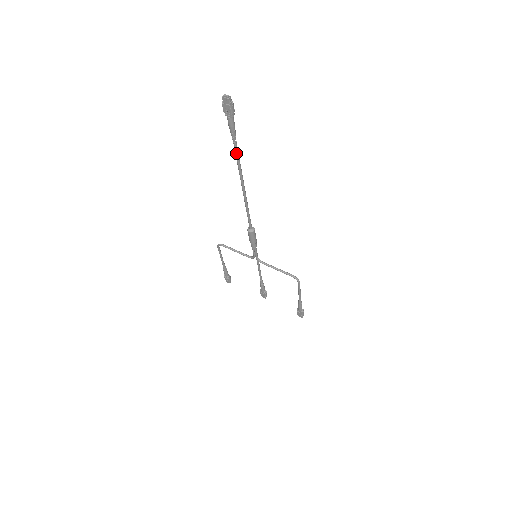
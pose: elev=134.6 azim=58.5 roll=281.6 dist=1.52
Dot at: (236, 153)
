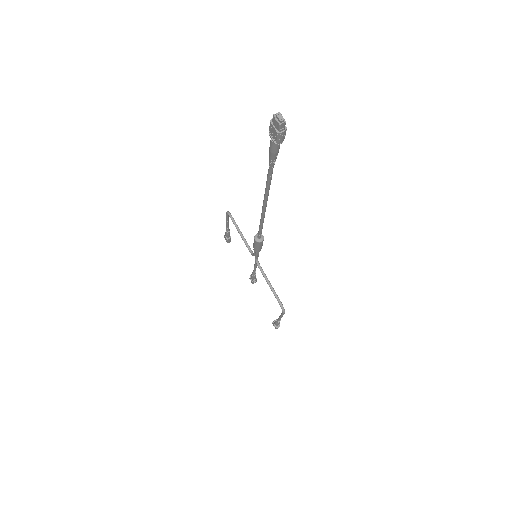
Dot at: (268, 176)
